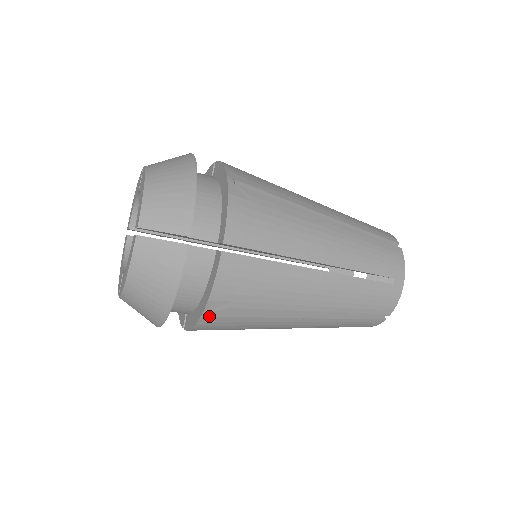
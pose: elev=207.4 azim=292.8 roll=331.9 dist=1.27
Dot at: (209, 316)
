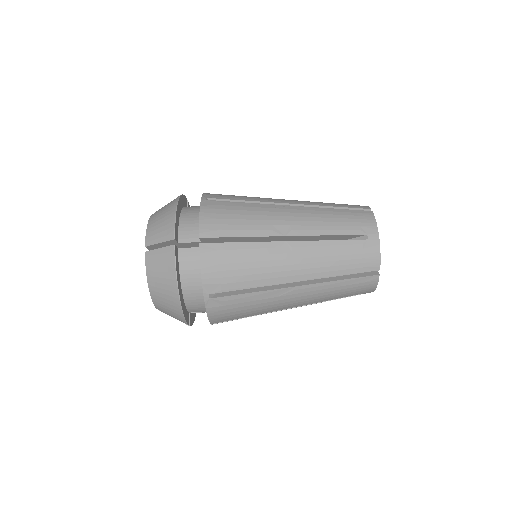
Dot at: (207, 200)
